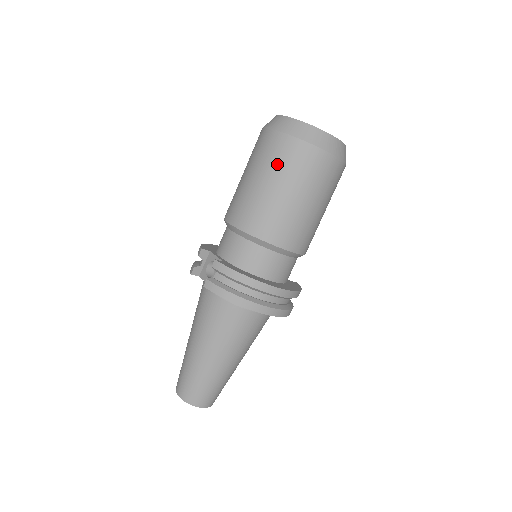
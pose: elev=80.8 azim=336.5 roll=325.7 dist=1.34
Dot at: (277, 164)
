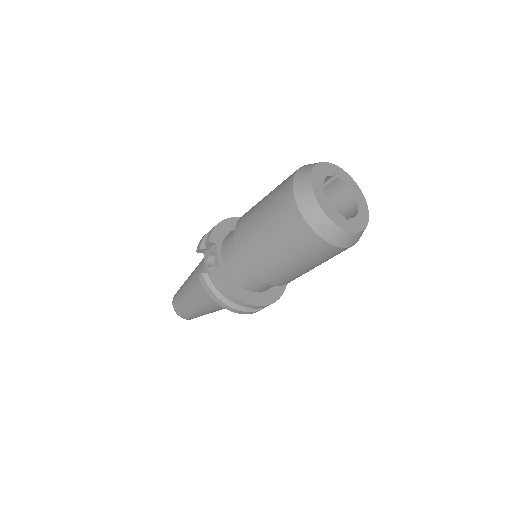
Dot at: (284, 233)
